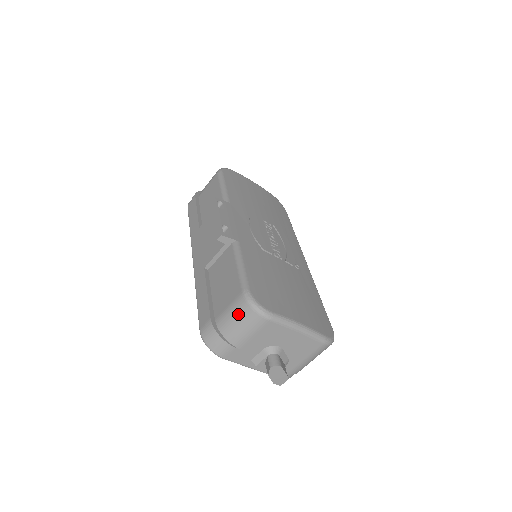
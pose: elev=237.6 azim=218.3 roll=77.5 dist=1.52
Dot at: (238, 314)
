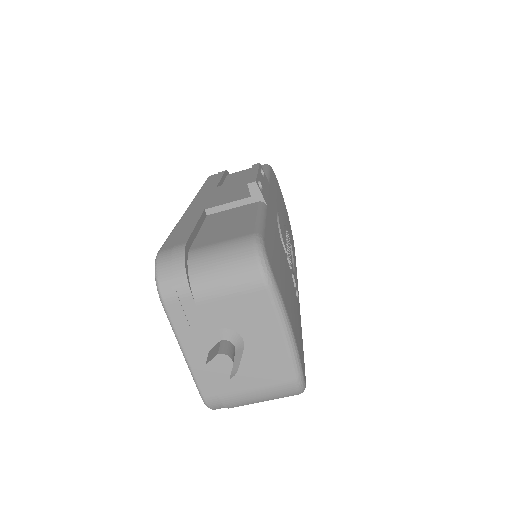
Dot at: (231, 253)
